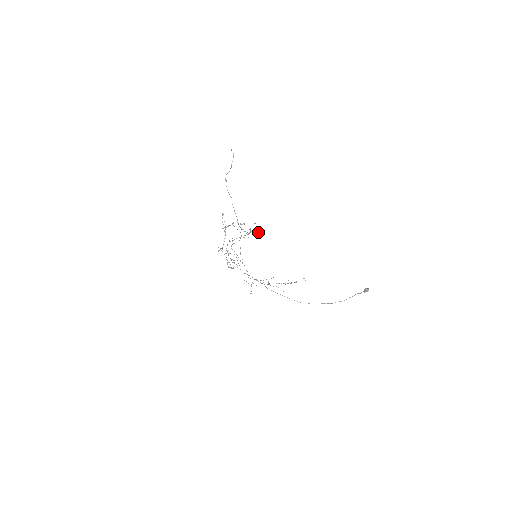
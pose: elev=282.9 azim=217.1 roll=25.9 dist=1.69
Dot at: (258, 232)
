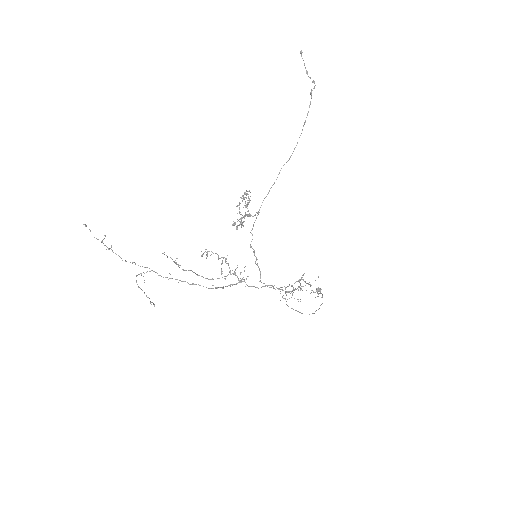
Dot at: occluded
